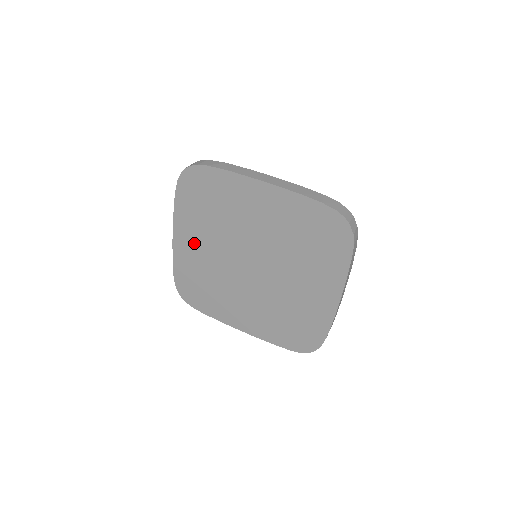
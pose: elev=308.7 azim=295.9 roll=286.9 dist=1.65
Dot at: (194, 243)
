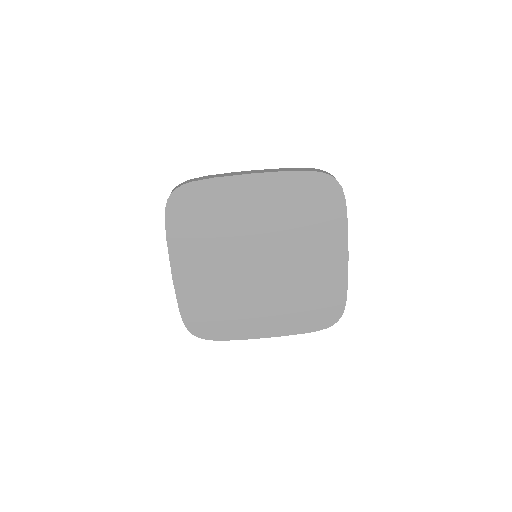
Dot at: (196, 267)
